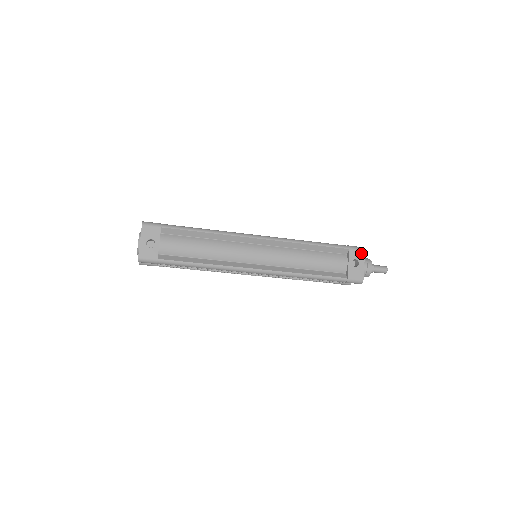
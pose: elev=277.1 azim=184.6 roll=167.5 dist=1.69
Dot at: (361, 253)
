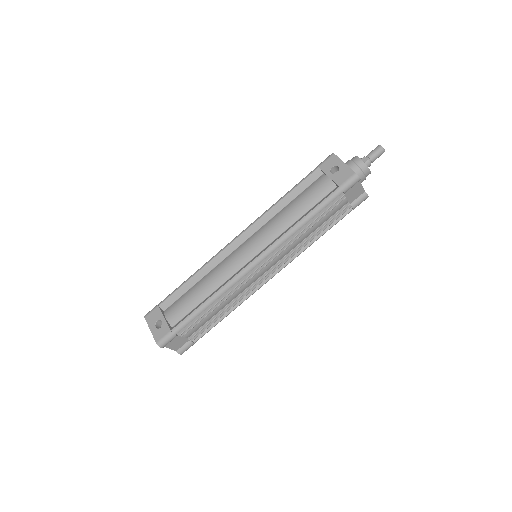
Dot at: (332, 159)
